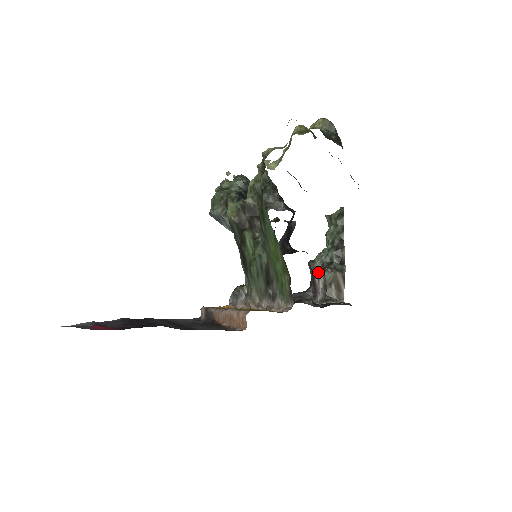
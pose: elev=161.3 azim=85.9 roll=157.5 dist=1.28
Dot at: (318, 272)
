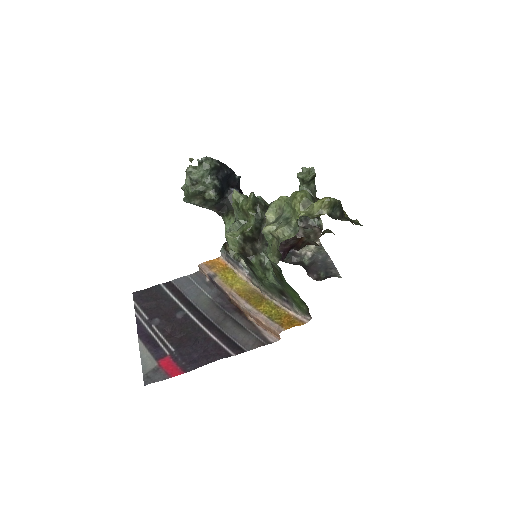
Dot at: occluded
